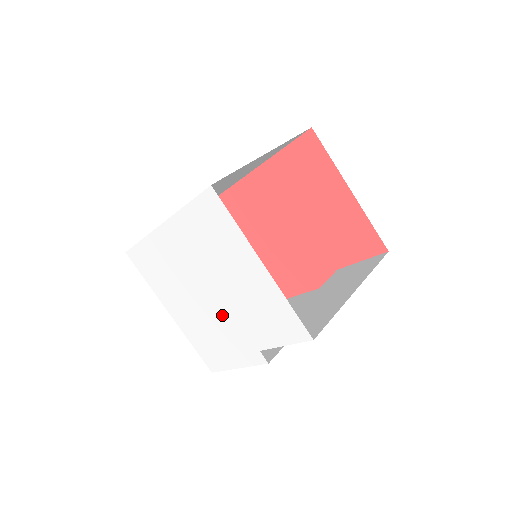
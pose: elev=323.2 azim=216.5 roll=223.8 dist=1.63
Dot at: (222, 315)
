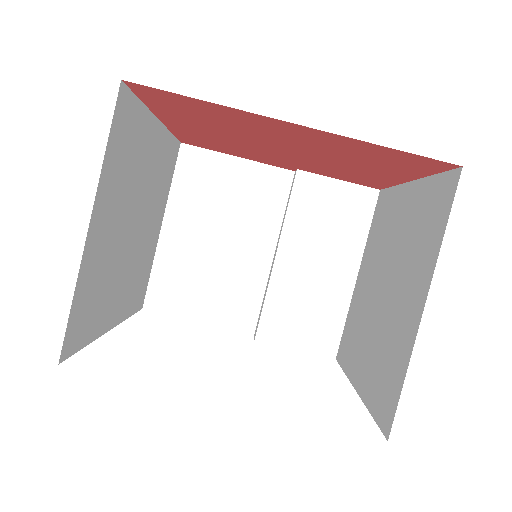
Dot at: occluded
